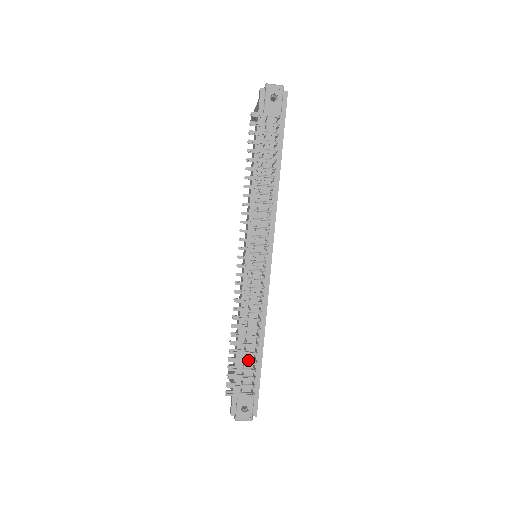
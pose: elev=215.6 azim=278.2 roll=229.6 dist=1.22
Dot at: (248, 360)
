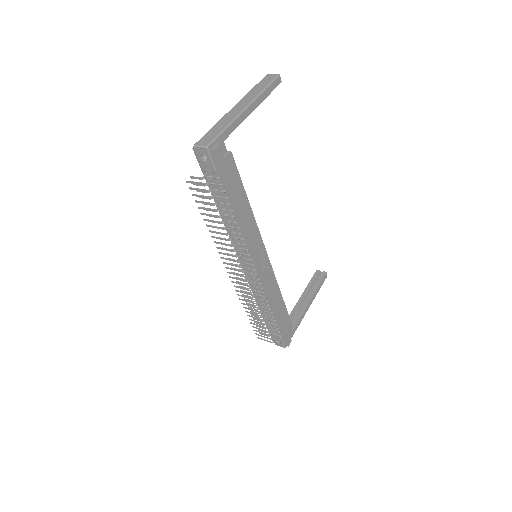
Dot at: occluded
